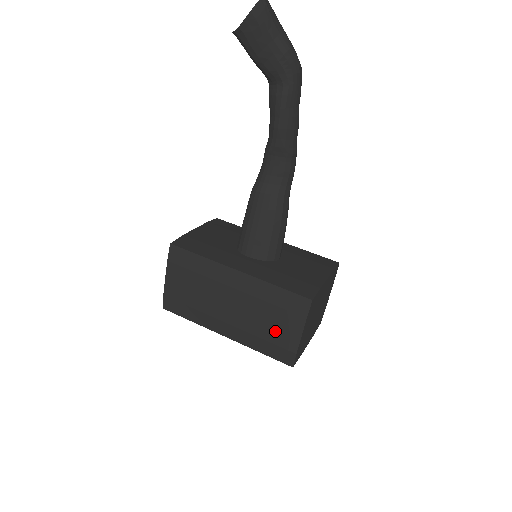
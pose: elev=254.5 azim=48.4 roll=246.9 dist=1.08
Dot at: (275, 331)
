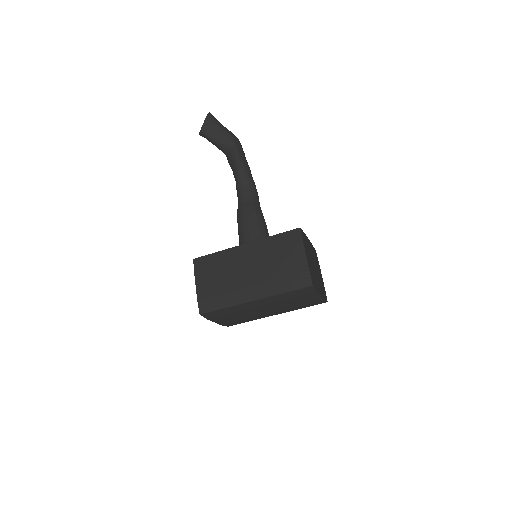
Dot at: (287, 265)
